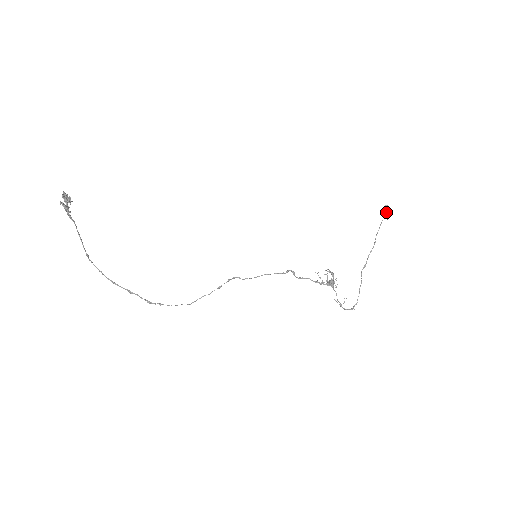
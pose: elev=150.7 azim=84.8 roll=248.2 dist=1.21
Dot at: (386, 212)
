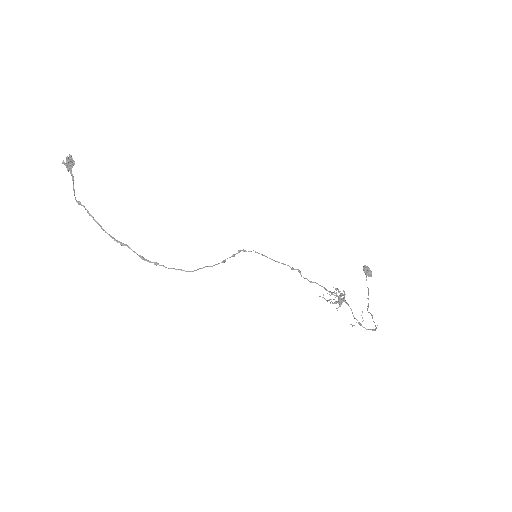
Dot at: (367, 268)
